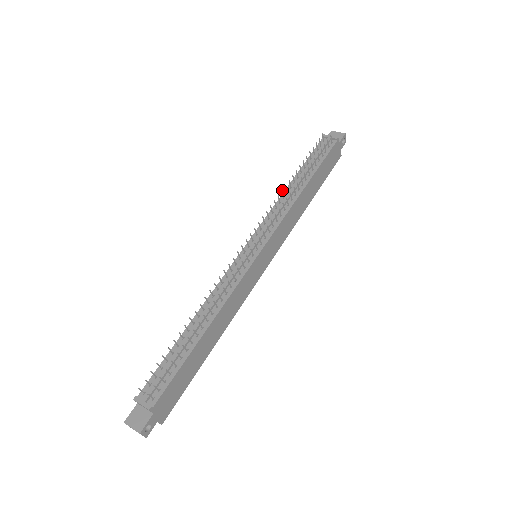
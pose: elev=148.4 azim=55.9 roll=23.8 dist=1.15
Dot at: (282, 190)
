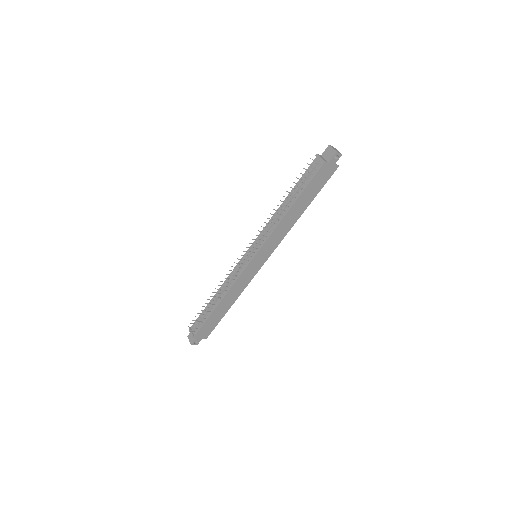
Dot at: occluded
